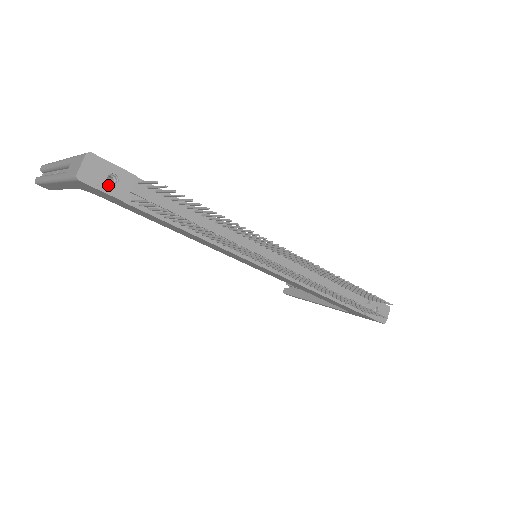
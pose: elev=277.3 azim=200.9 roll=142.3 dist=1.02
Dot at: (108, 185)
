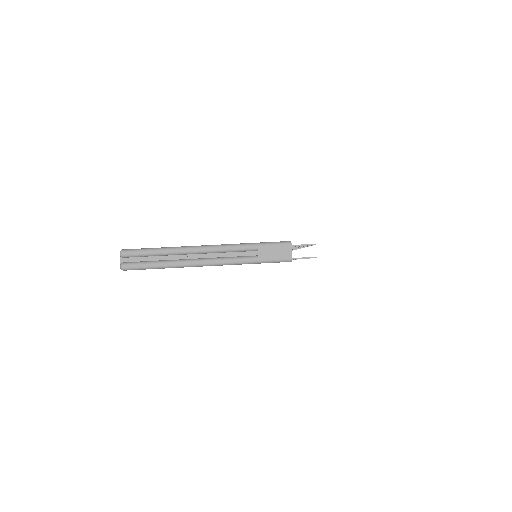
Dot at: occluded
